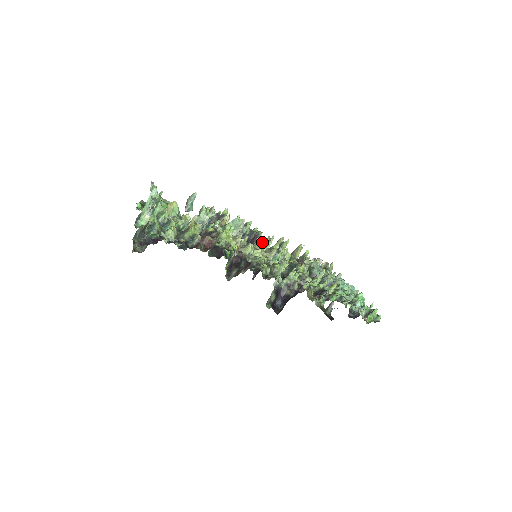
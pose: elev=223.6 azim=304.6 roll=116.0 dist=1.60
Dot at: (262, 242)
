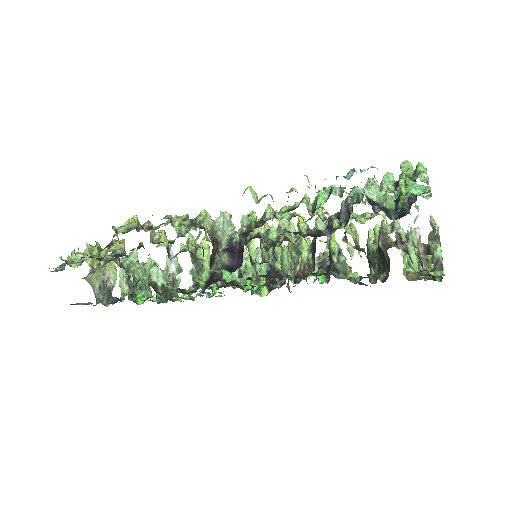
Dot at: (317, 262)
